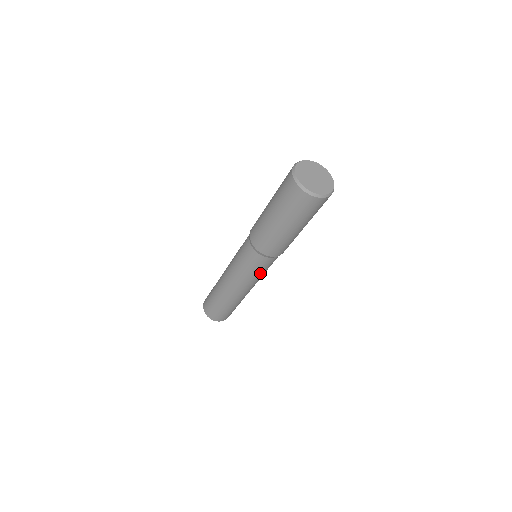
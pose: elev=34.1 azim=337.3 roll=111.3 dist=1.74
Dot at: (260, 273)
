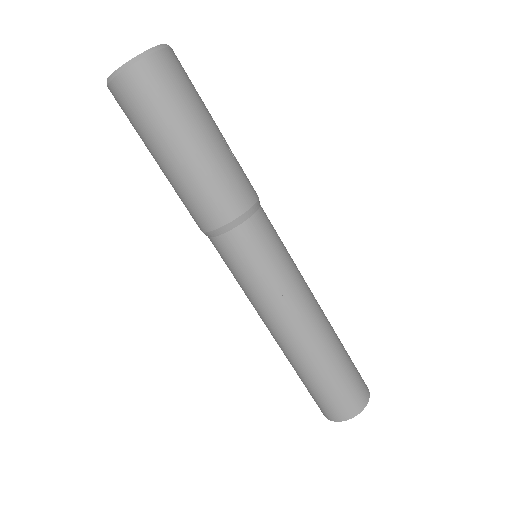
Dot at: (279, 260)
